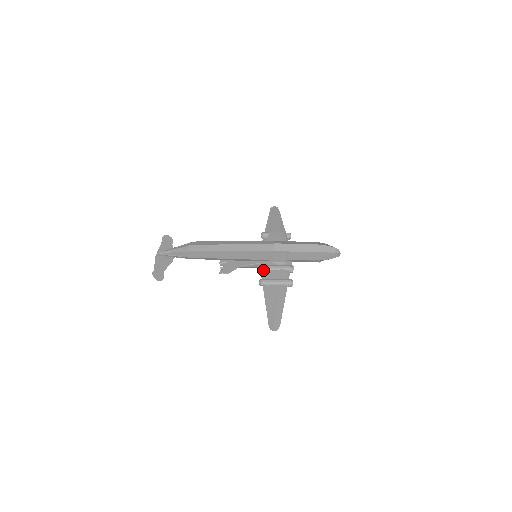
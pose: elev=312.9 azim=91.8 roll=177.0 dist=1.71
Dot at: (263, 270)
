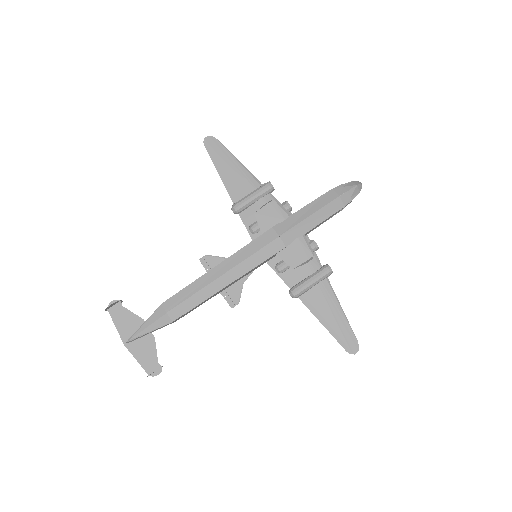
Dot at: (281, 273)
